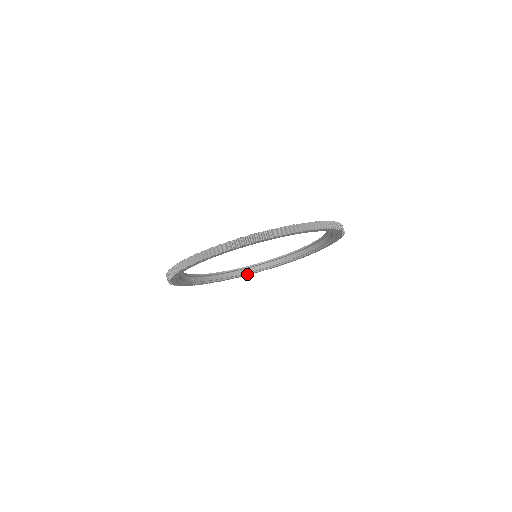
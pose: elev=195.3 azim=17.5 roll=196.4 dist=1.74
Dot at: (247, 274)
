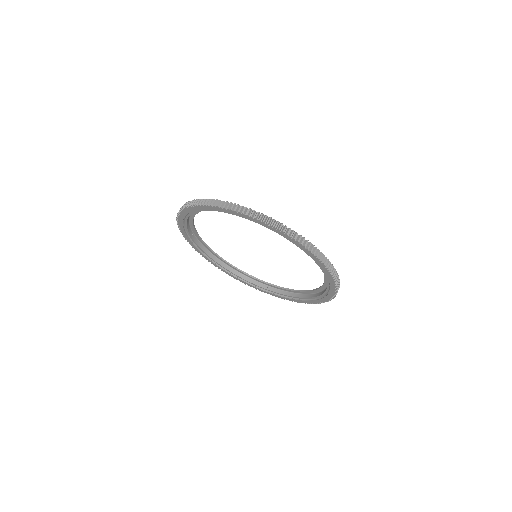
Dot at: (230, 273)
